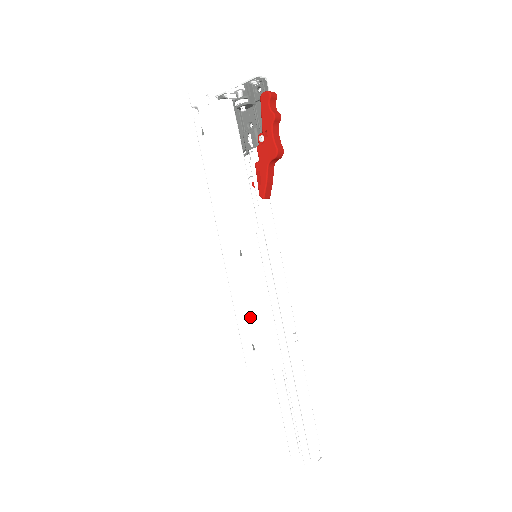
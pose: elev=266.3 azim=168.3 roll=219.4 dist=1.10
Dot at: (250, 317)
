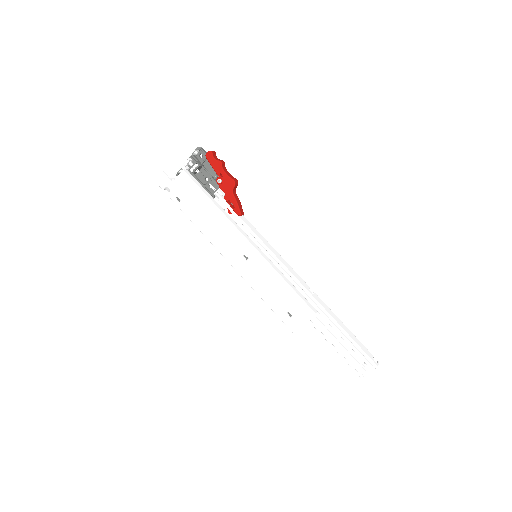
Dot at: (276, 295)
